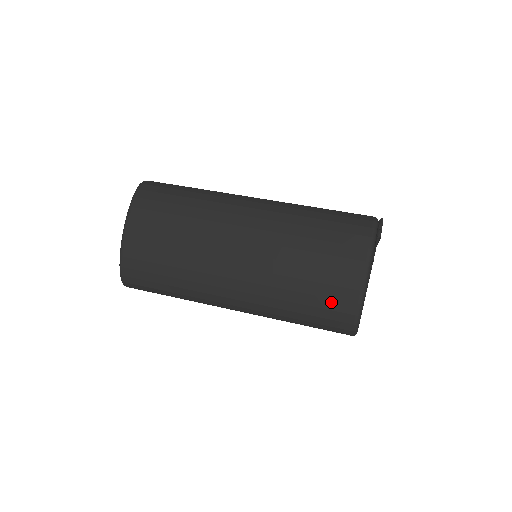
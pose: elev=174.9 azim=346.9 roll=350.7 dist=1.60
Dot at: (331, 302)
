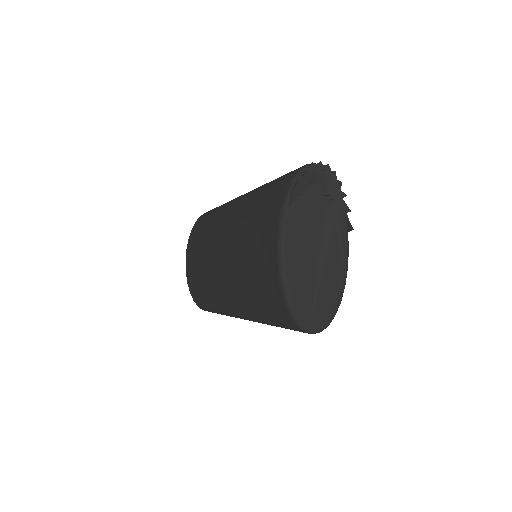
Dot at: (266, 289)
